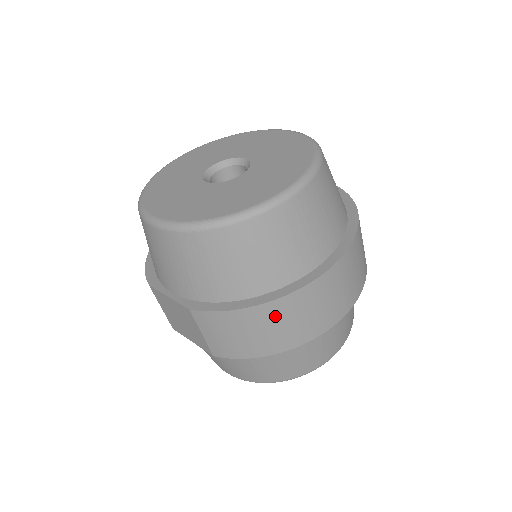
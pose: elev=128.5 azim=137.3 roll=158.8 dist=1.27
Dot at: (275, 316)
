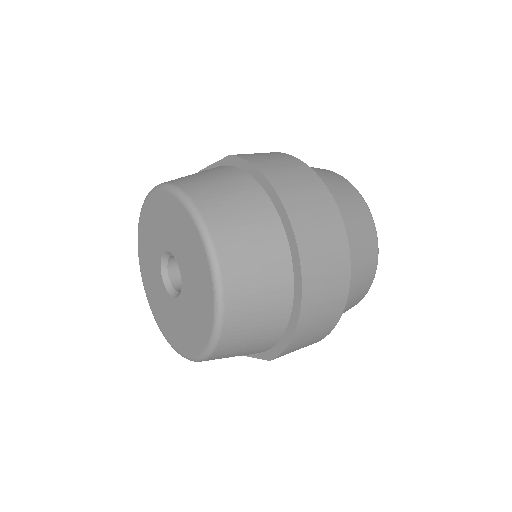
Dot at: (312, 317)
